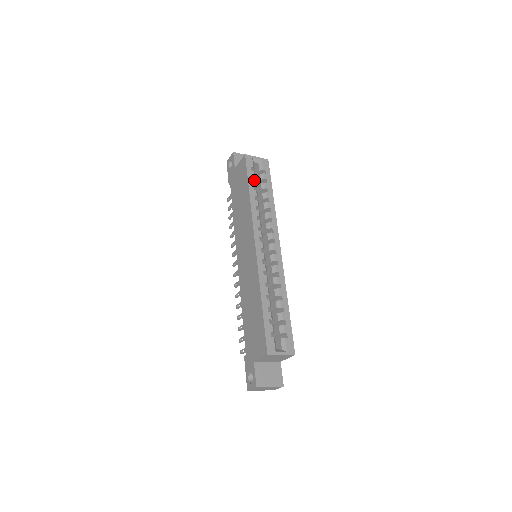
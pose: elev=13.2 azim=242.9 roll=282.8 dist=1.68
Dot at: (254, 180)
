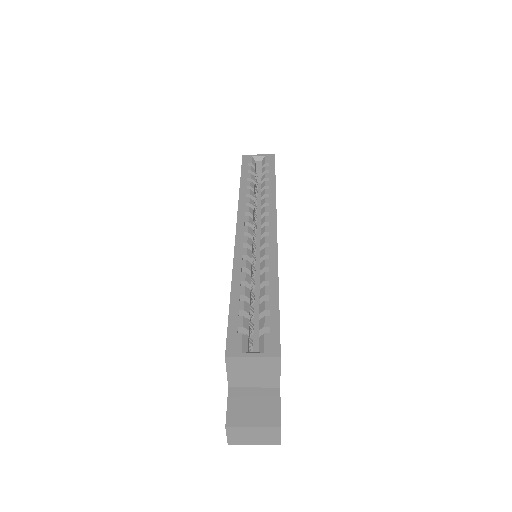
Dot at: (250, 173)
